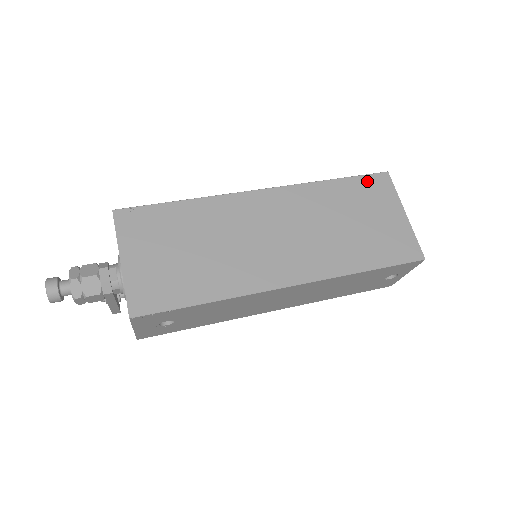
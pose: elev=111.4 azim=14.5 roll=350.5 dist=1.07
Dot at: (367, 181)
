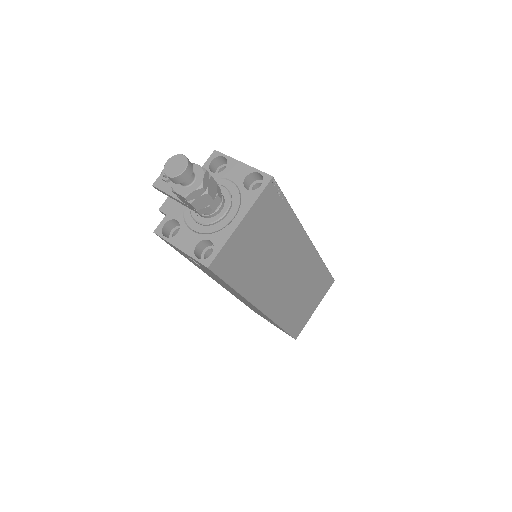
Dot at: (328, 279)
